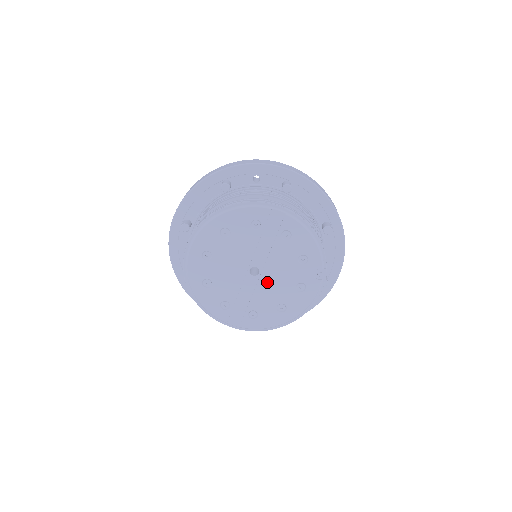
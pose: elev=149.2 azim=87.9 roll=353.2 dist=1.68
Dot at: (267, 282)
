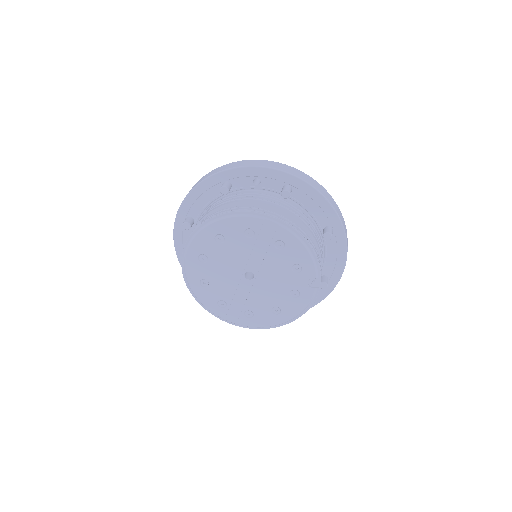
Dot at: (262, 286)
